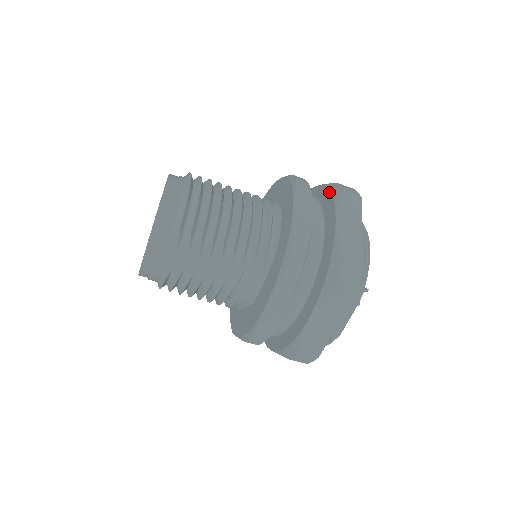
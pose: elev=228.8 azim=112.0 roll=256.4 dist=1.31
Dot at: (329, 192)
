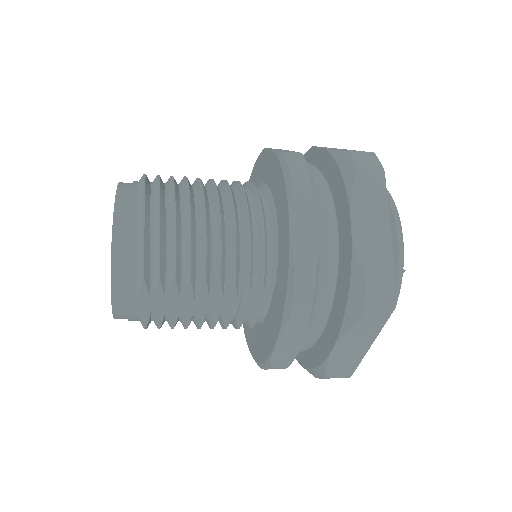
Dot at: (338, 169)
